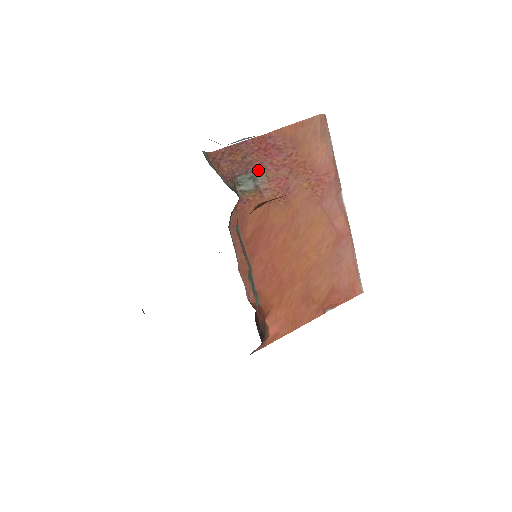
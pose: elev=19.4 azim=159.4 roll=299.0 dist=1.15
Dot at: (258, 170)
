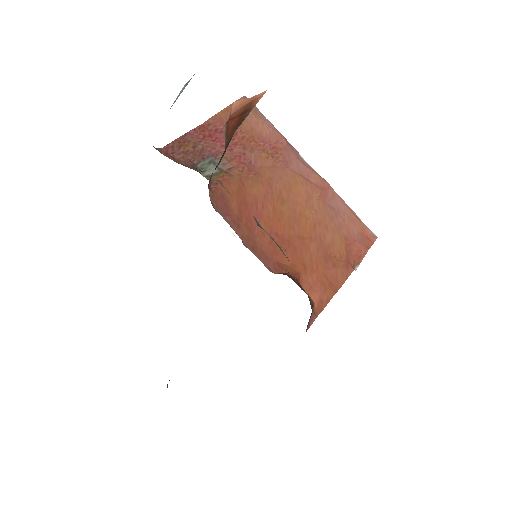
Dot at: (213, 155)
